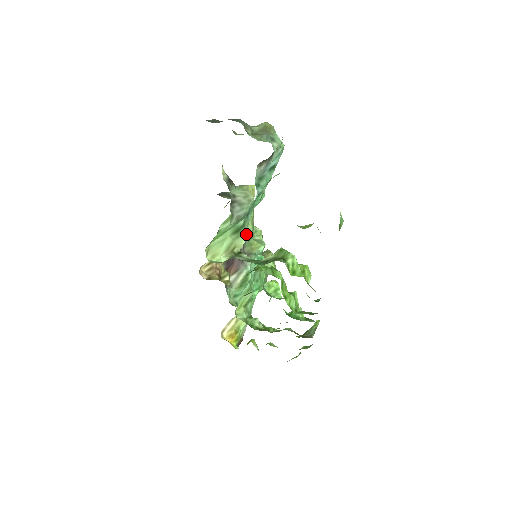
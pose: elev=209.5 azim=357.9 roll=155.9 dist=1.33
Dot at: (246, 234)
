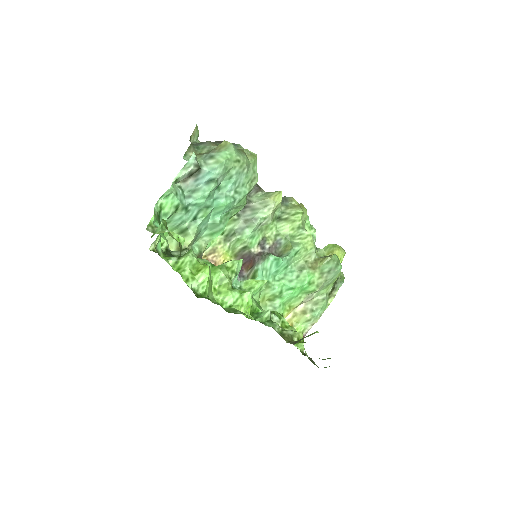
Dot at: (193, 235)
